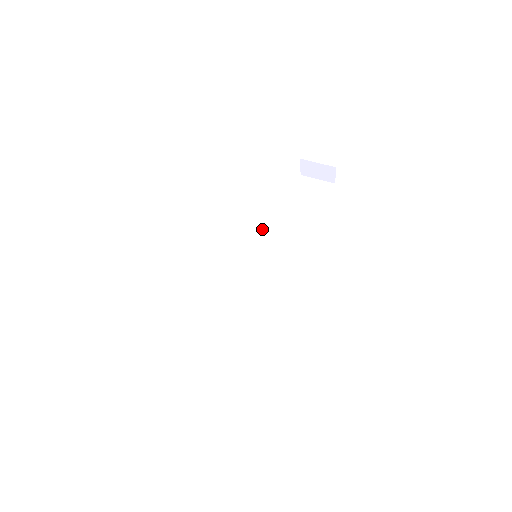
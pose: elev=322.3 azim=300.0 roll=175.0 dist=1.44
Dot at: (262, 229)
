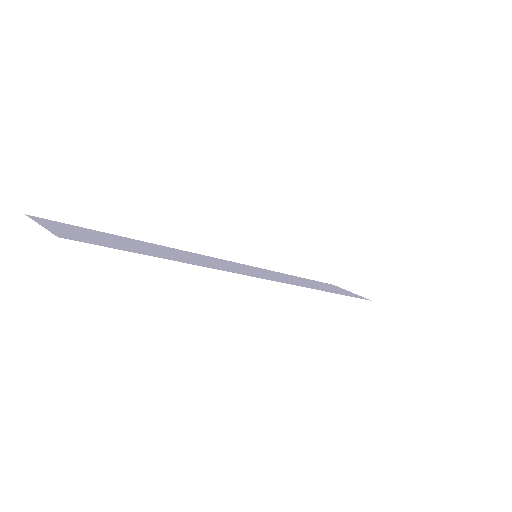
Dot at: (272, 271)
